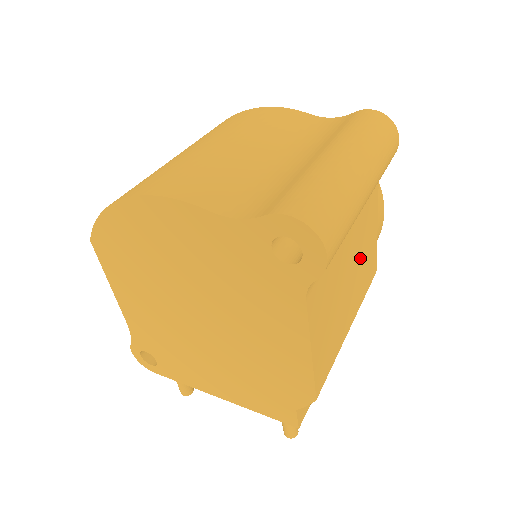
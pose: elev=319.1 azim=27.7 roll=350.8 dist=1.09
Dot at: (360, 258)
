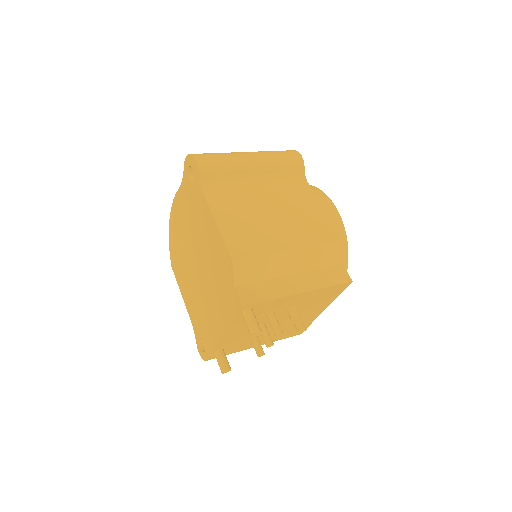
Dot at: (291, 212)
